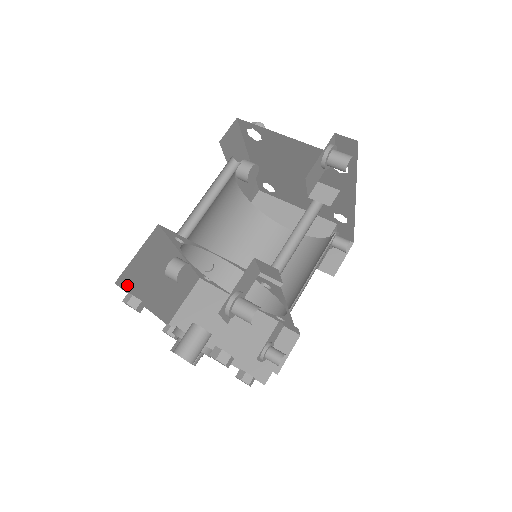
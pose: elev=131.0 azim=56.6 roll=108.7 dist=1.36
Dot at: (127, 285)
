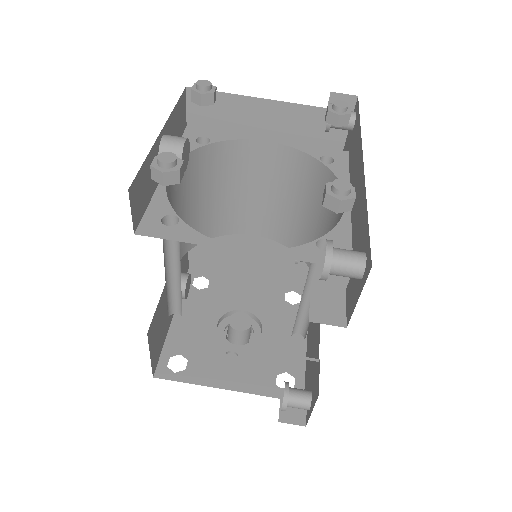
Dot at: (158, 356)
